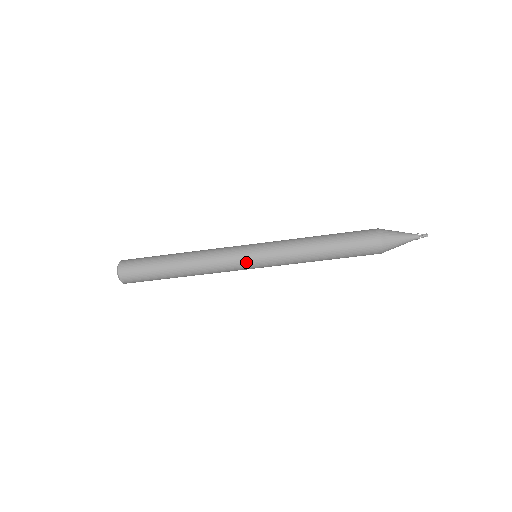
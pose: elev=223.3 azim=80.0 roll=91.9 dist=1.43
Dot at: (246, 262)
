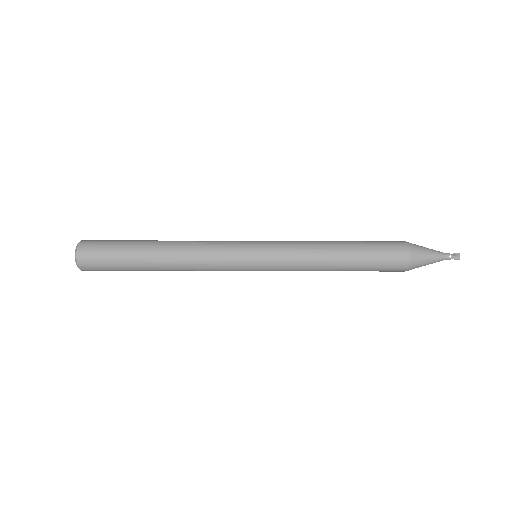
Dot at: occluded
